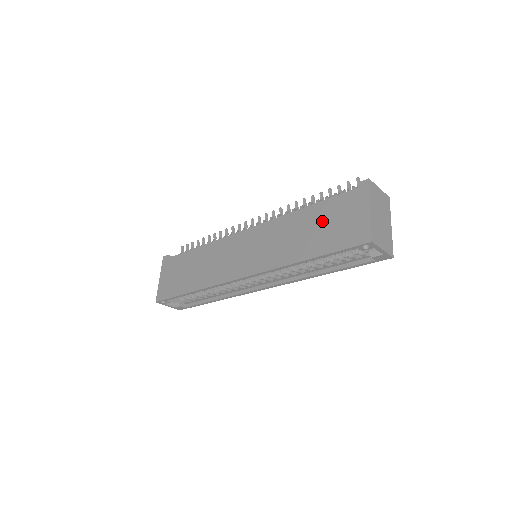
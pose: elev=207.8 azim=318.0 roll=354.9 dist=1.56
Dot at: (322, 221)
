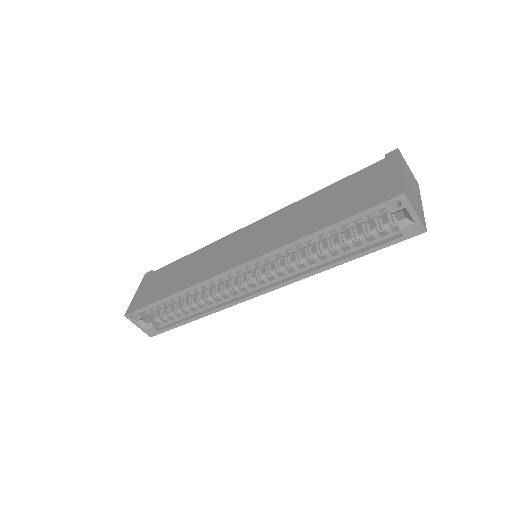
Dot at: (341, 194)
